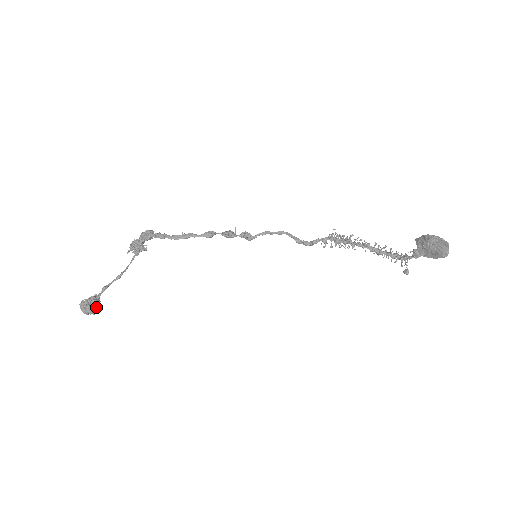
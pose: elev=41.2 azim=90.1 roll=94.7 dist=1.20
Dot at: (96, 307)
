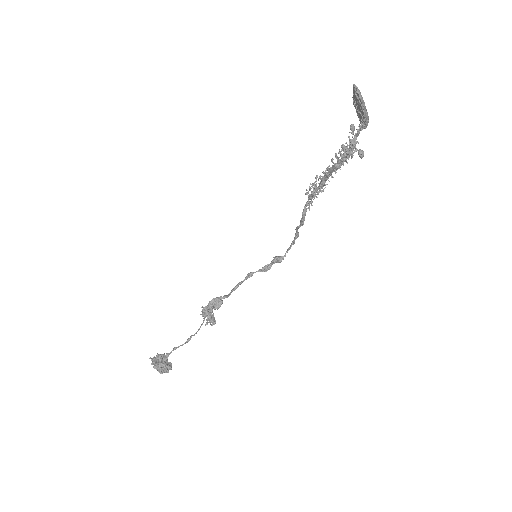
Dot at: (157, 358)
